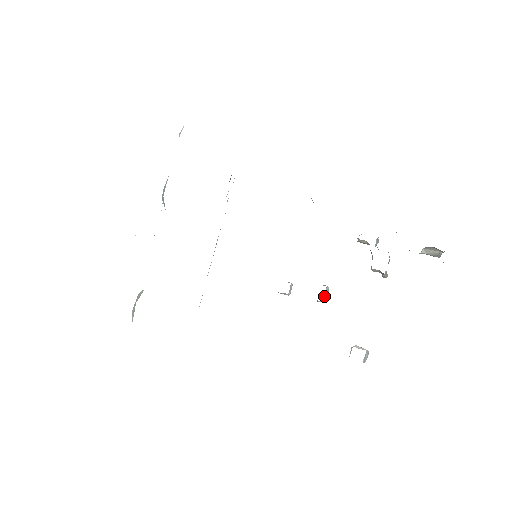
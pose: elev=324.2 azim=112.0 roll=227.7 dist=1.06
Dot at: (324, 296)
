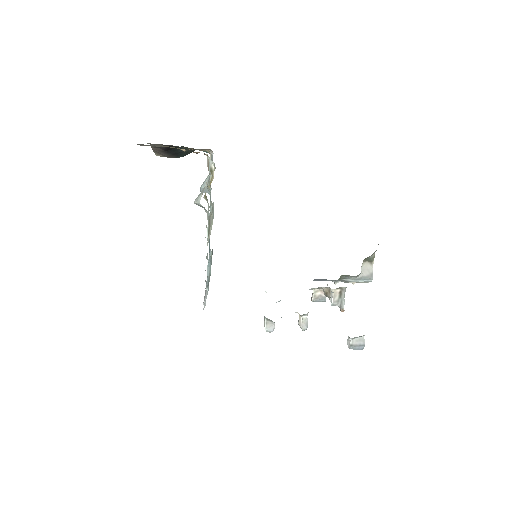
Dot at: (307, 315)
